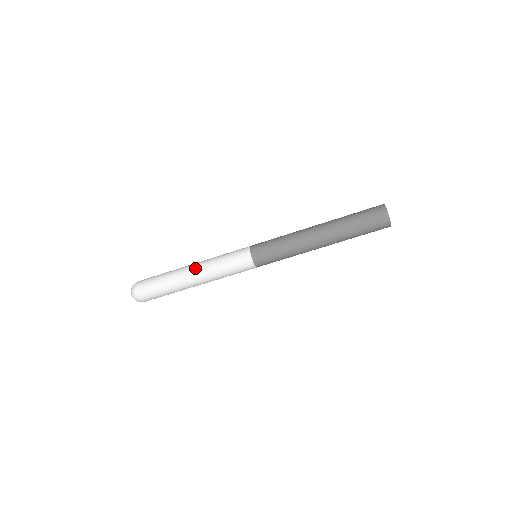
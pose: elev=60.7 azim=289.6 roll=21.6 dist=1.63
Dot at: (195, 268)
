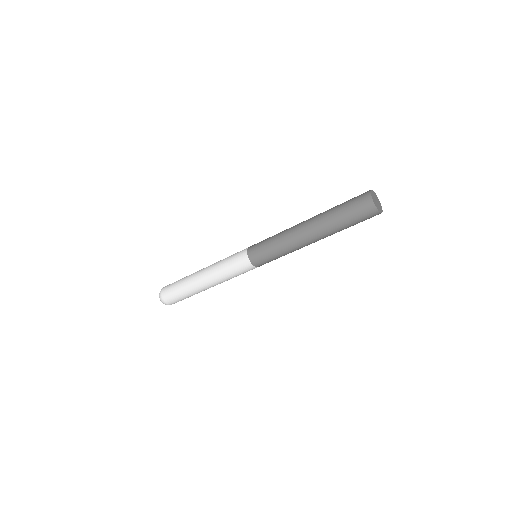
Dot at: (204, 275)
